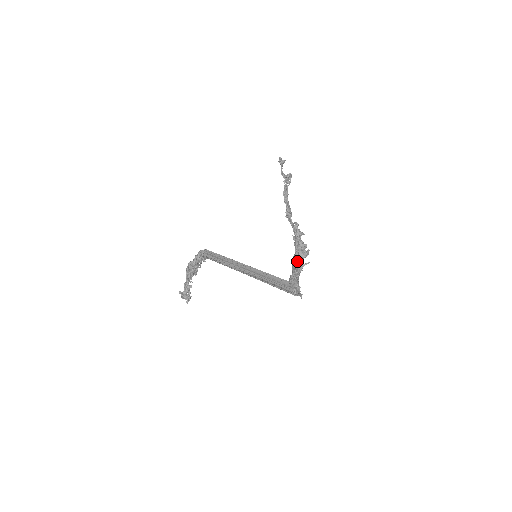
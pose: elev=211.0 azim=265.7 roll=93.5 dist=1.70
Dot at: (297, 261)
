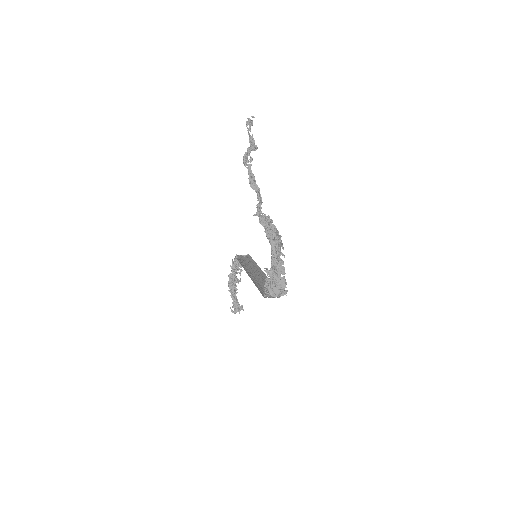
Dot at: (272, 257)
